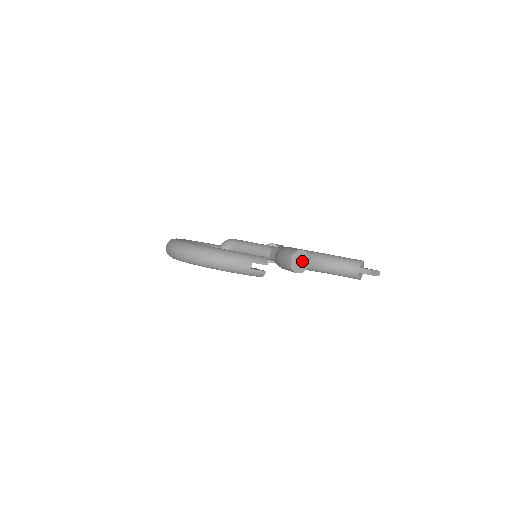
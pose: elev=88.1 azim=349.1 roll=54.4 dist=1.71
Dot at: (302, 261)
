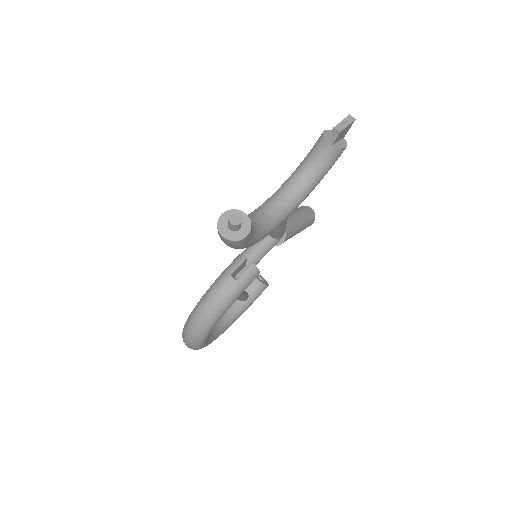
Dot at: (229, 224)
